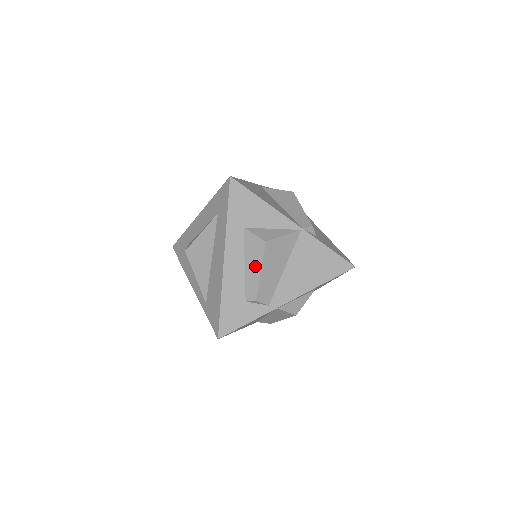
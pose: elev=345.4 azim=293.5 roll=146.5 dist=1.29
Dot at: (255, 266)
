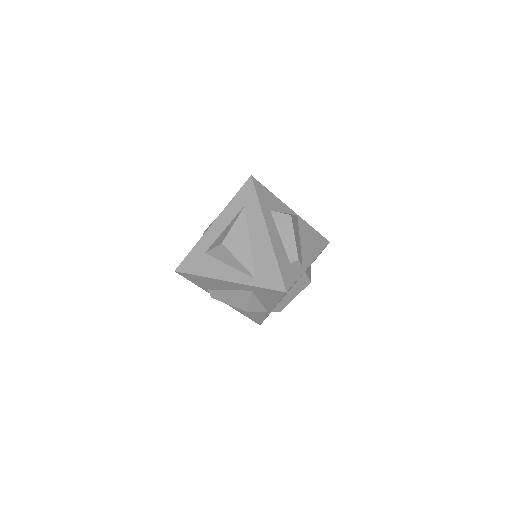
Dot at: (289, 234)
